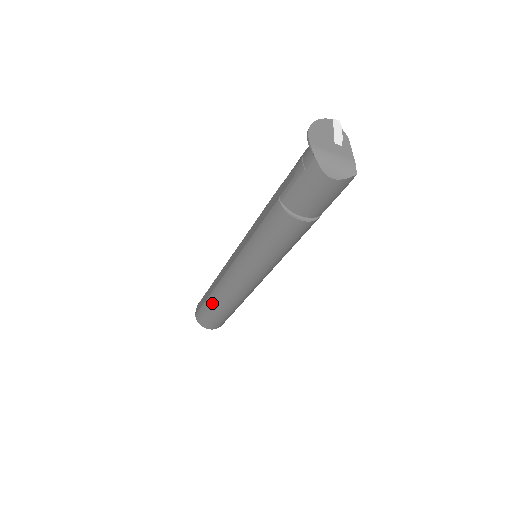
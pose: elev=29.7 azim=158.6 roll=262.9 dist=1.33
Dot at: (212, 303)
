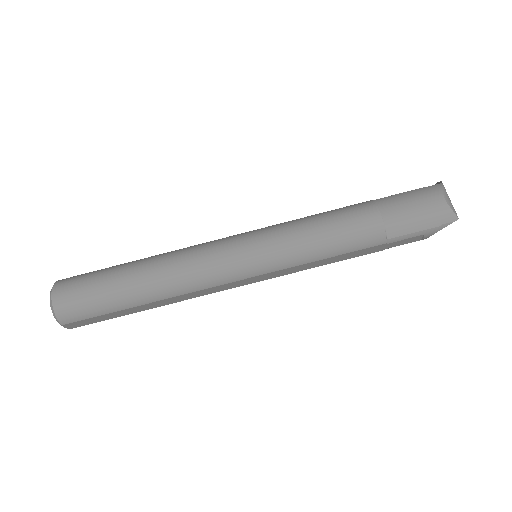
Dot at: (131, 263)
